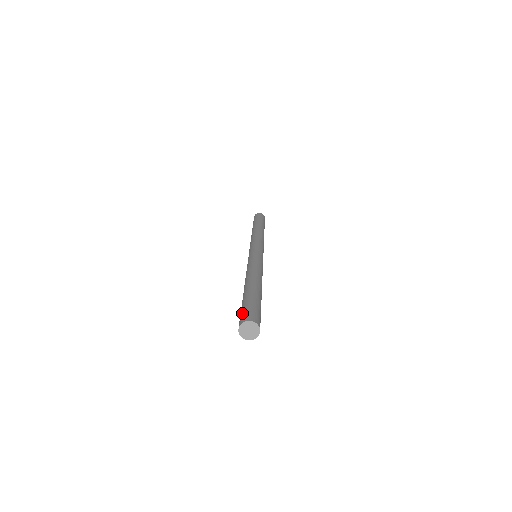
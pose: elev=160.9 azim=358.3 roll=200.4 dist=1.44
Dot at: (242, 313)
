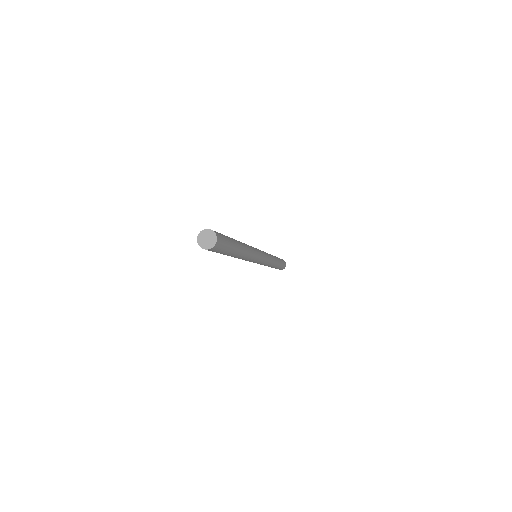
Dot at: occluded
